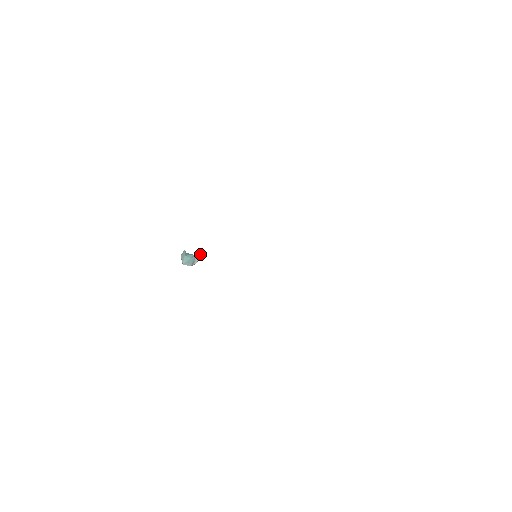
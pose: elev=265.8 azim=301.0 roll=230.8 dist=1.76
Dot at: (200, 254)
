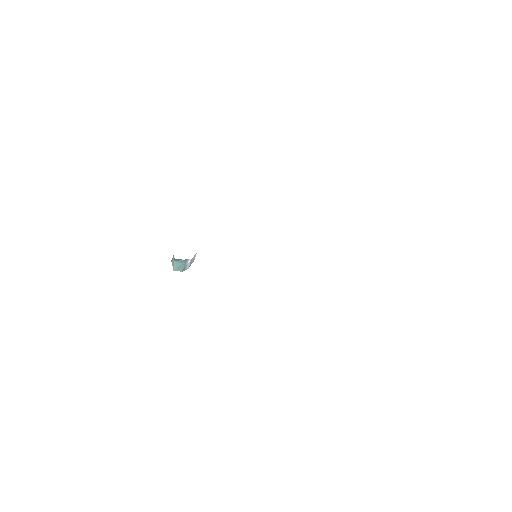
Dot at: (190, 259)
